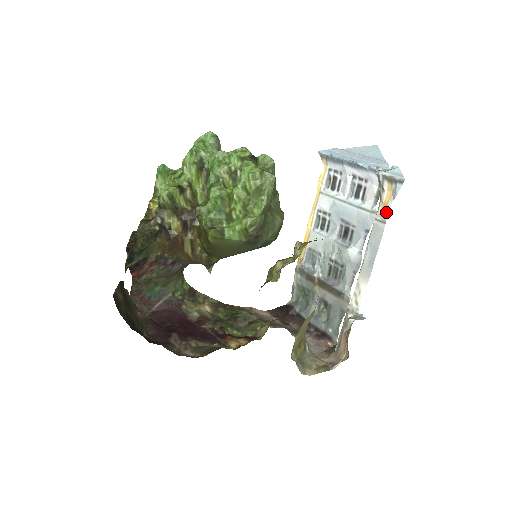
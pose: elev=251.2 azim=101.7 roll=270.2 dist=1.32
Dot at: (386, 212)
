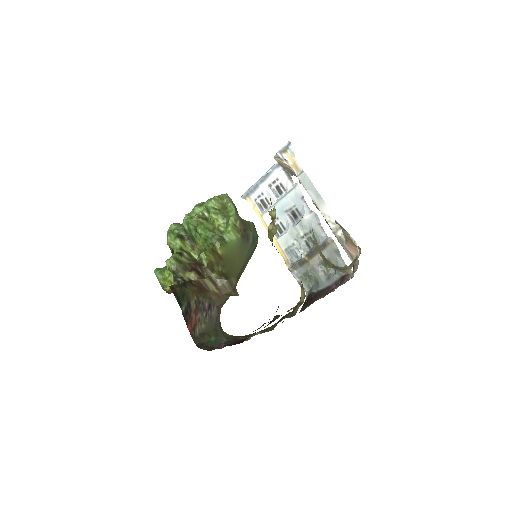
Dot at: (298, 167)
